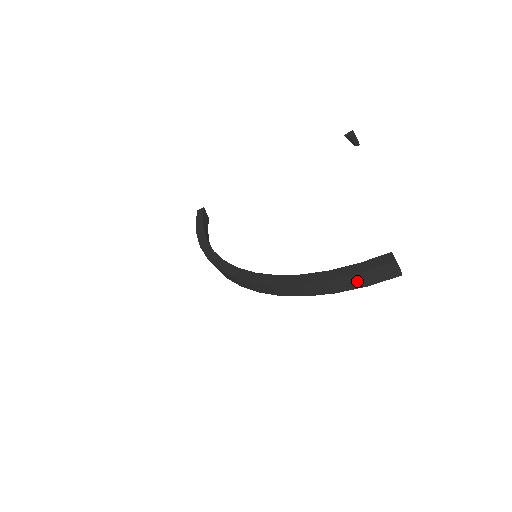
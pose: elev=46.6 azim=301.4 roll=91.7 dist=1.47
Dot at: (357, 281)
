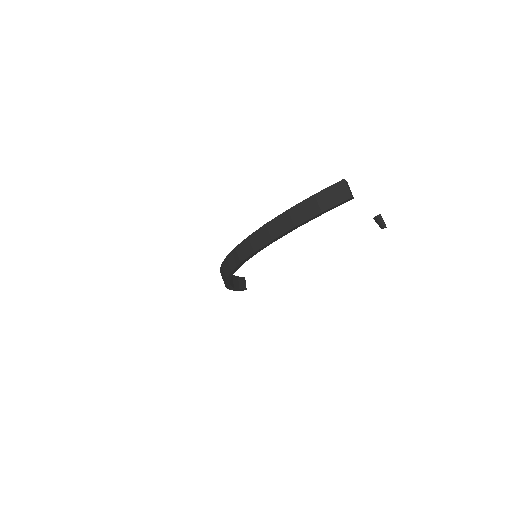
Dot at: (312, 206)
